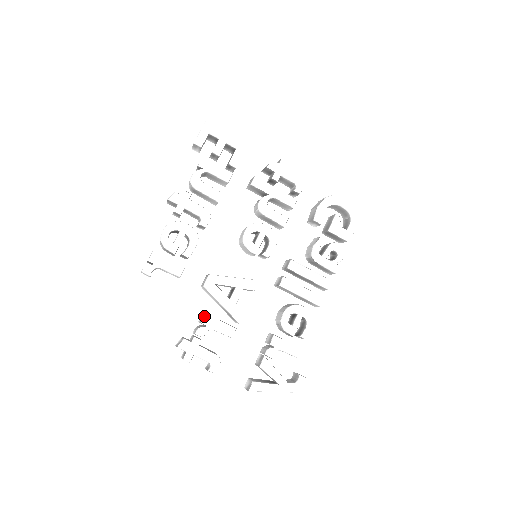
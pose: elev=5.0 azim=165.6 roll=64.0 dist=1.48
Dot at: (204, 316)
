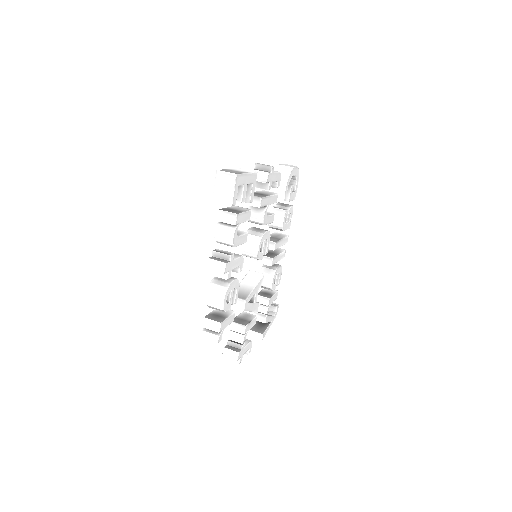
Dot at: (245, 328)
